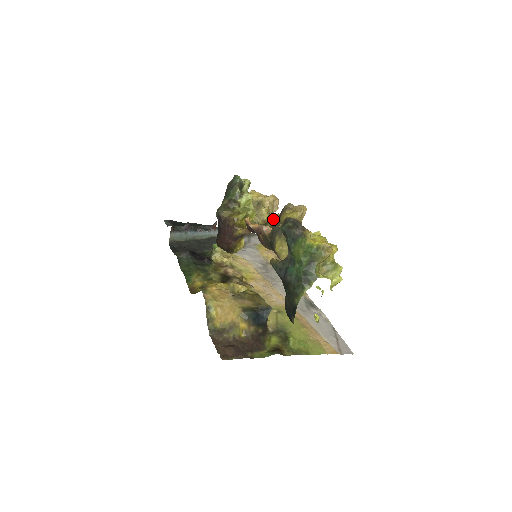
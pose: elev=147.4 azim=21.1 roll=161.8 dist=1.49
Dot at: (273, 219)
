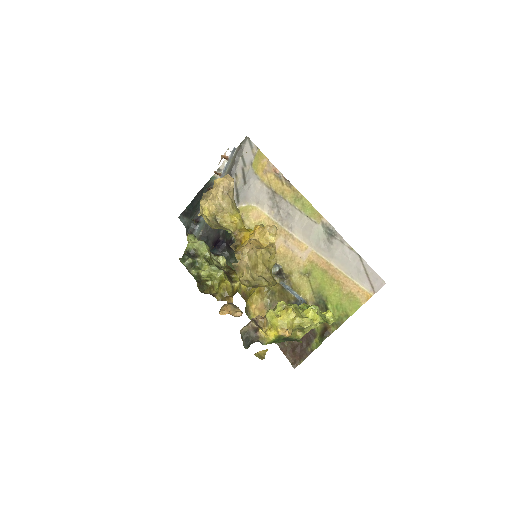
Dot at: occluded
